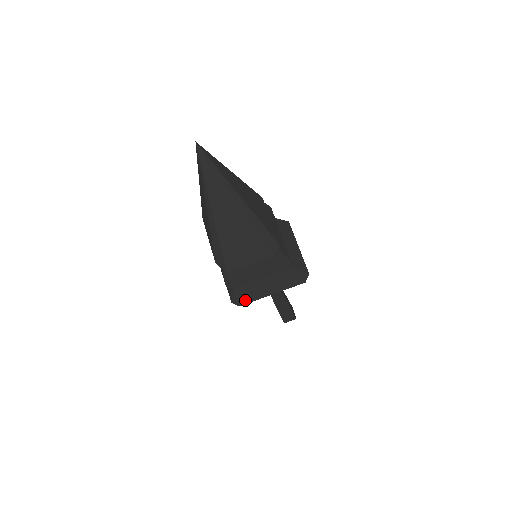
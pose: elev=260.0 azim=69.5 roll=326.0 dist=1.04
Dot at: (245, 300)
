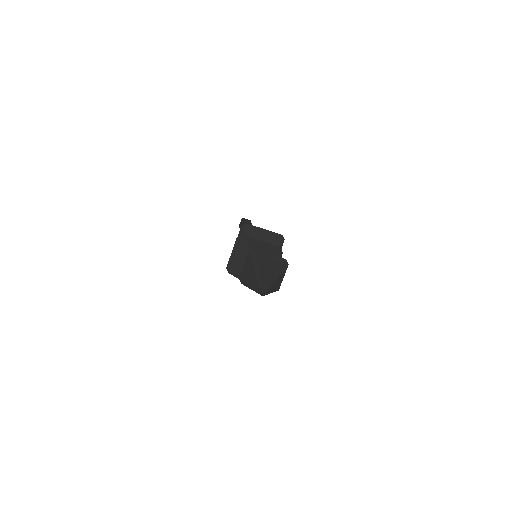
Dot at: occluded
